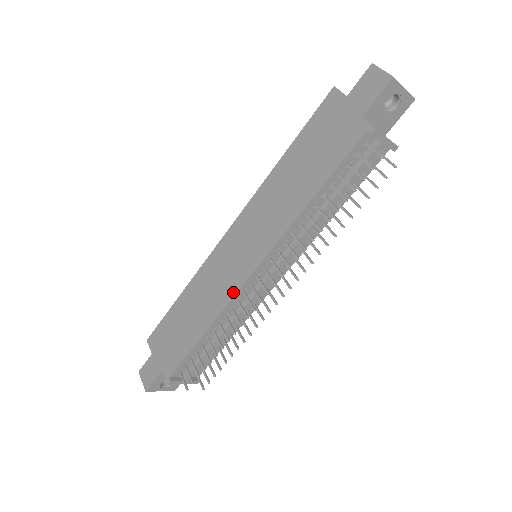
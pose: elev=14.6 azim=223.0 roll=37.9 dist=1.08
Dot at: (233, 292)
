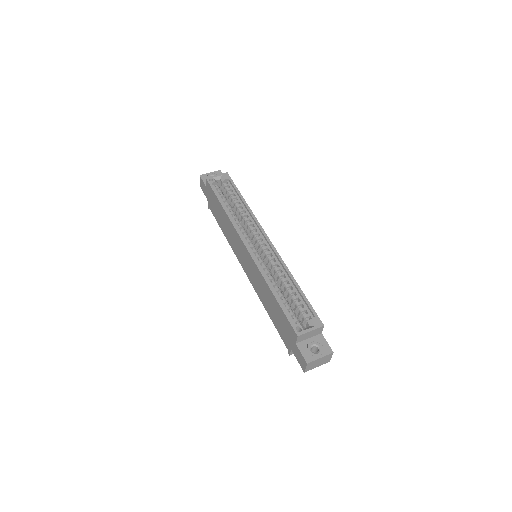
Dot at: (236, 255)
